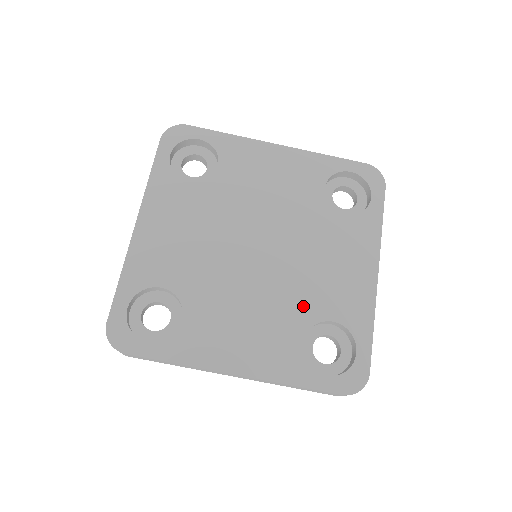
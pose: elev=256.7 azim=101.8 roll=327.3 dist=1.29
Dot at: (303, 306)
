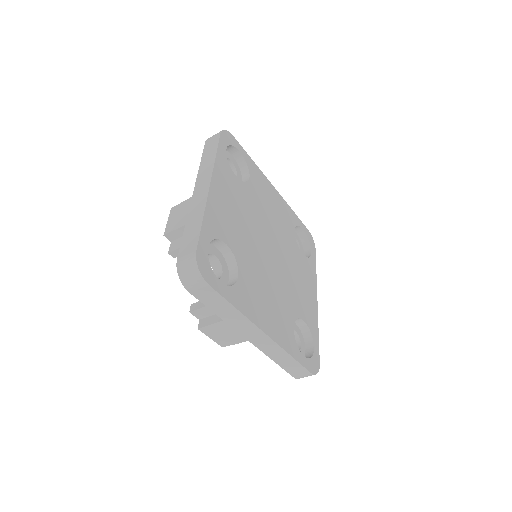
Dot at: (292, 303)
